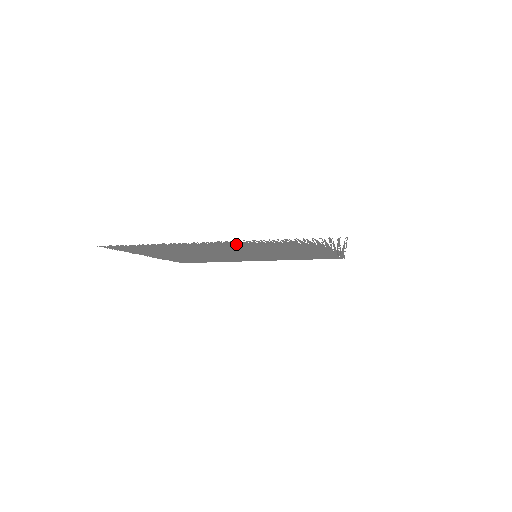
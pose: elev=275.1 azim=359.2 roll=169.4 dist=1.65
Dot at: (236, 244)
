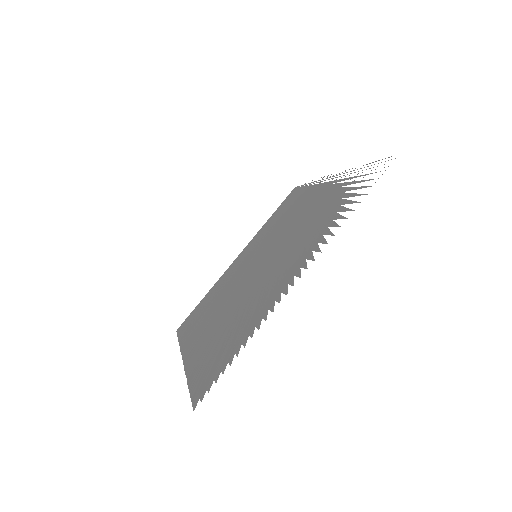
Dot at: (298, 262)
